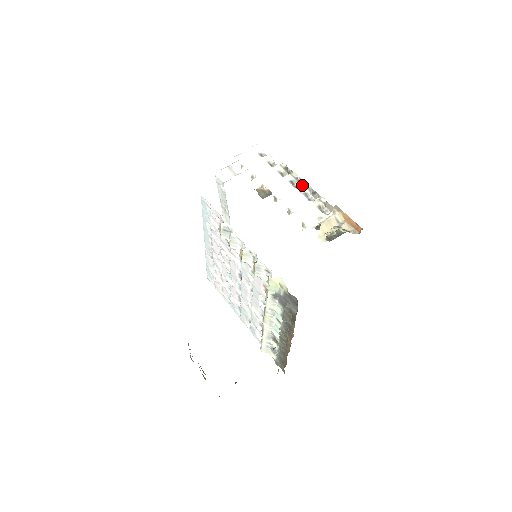
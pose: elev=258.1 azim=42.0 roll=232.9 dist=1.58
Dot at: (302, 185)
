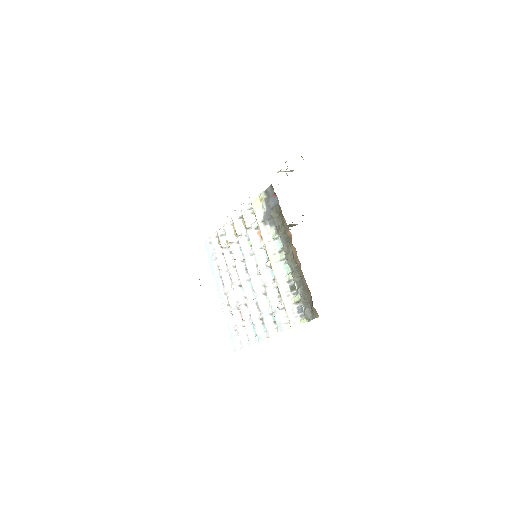
Dot at: occluded
